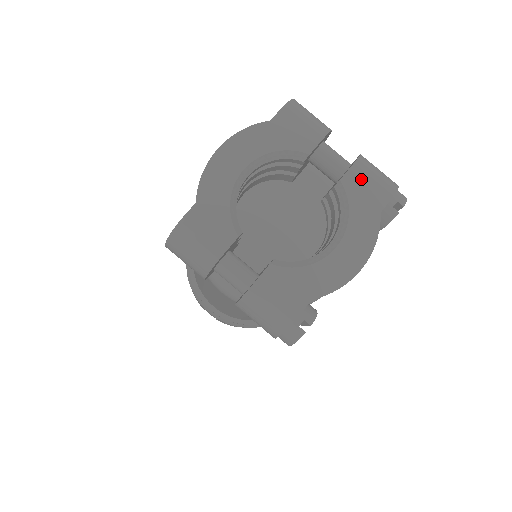
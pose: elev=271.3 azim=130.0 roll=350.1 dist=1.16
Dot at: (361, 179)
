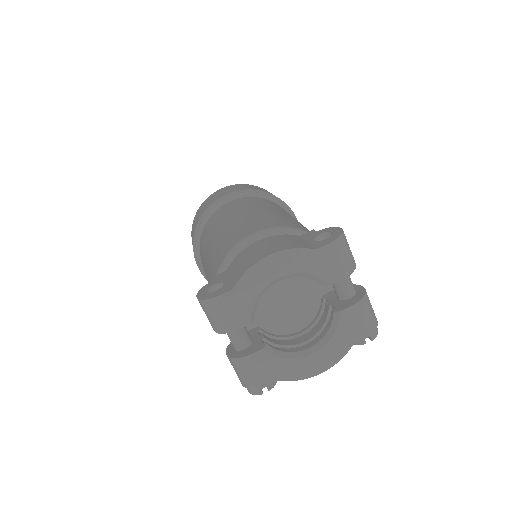
Dot at: (355, 316)
